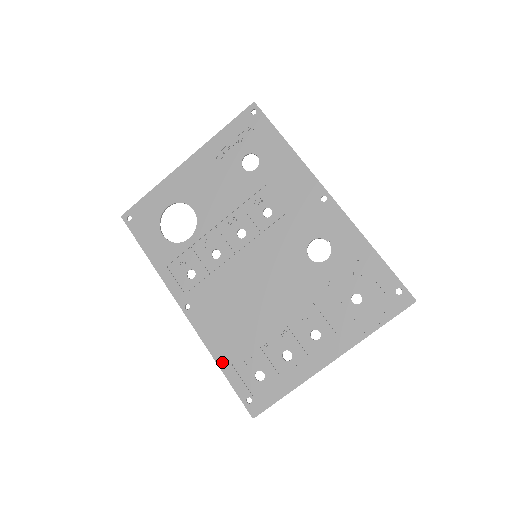
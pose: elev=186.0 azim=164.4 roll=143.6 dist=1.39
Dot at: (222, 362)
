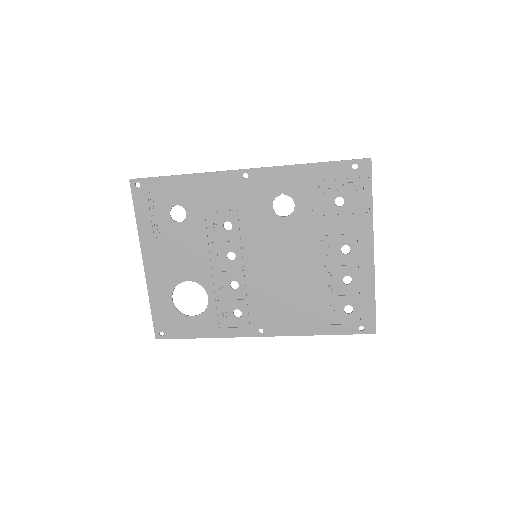
Dot at: (320, 331)
